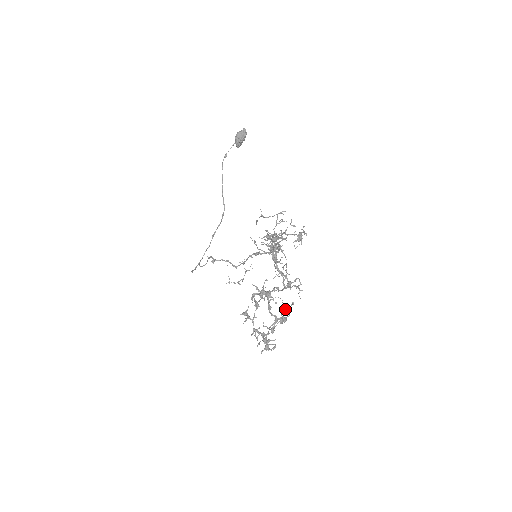
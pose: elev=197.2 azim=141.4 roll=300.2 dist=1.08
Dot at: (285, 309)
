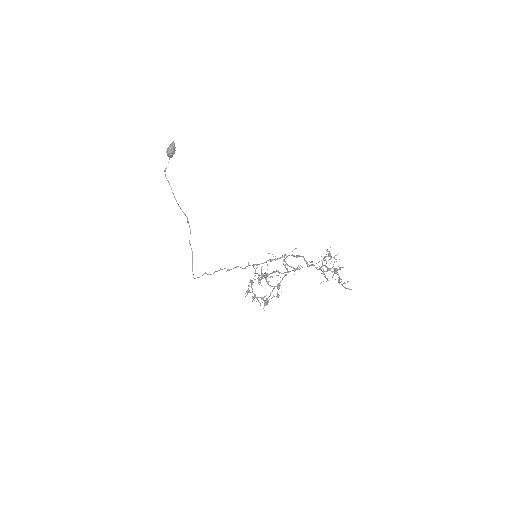
Dot at: occluded
